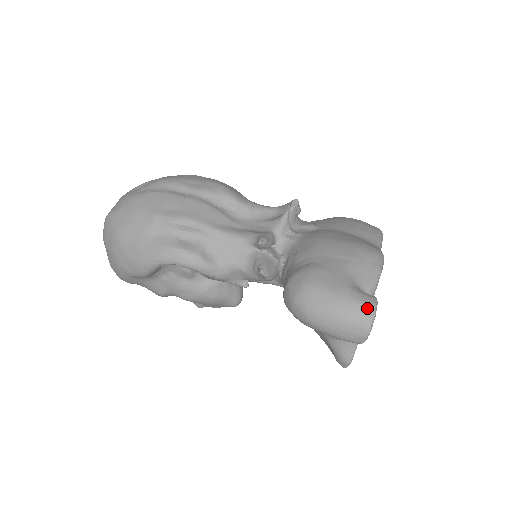
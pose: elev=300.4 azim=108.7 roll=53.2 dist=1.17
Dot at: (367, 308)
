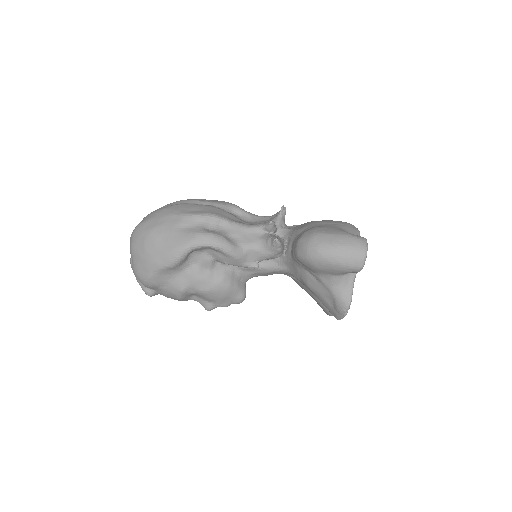
Dot at: (361, 240)
